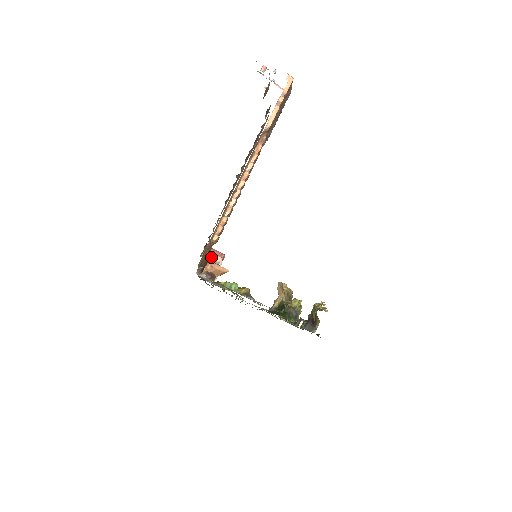
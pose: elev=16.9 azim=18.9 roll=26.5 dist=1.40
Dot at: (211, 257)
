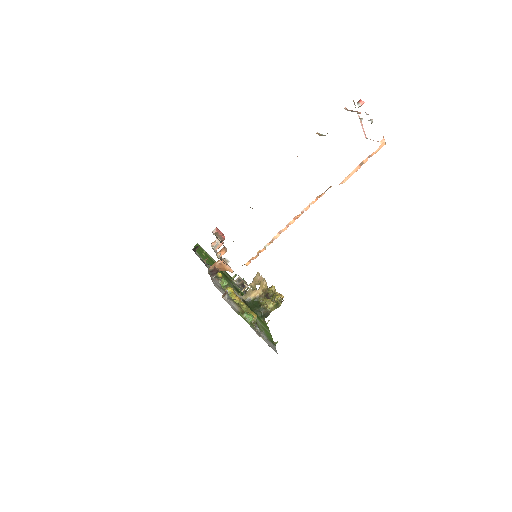
Dot at: (215, 241)
